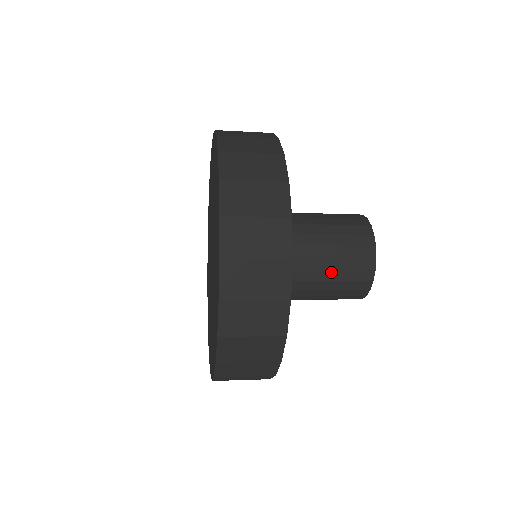
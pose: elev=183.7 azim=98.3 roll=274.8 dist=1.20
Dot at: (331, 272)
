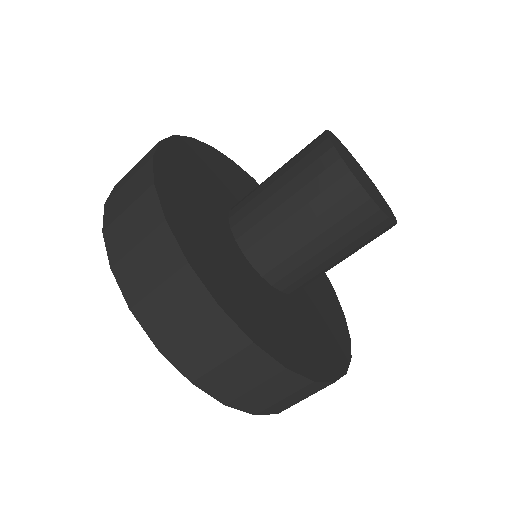
Dot at: (293, 199)
